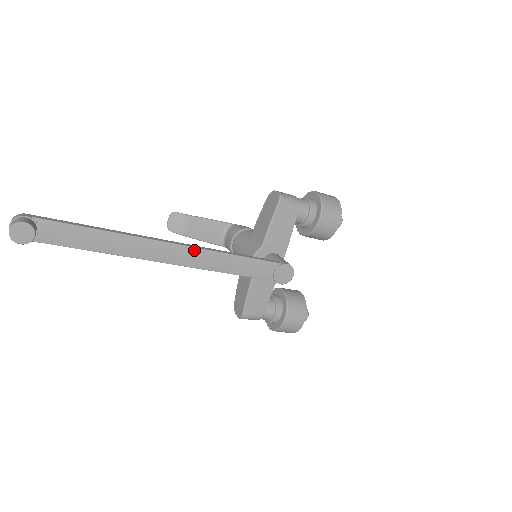
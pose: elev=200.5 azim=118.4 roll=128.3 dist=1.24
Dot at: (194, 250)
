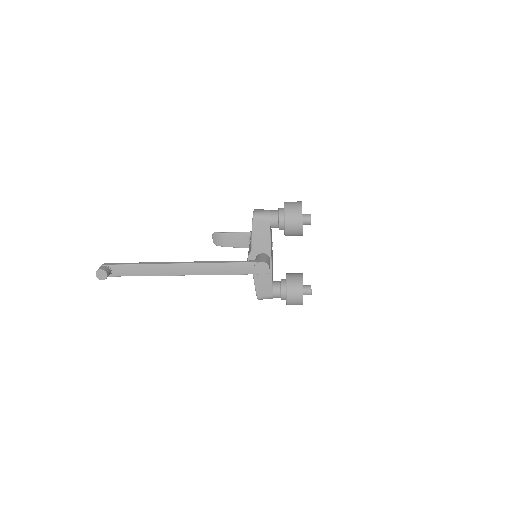
Dot at: (195, 265)
